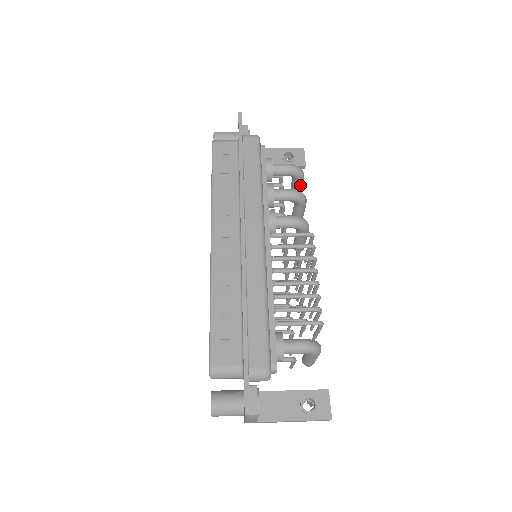
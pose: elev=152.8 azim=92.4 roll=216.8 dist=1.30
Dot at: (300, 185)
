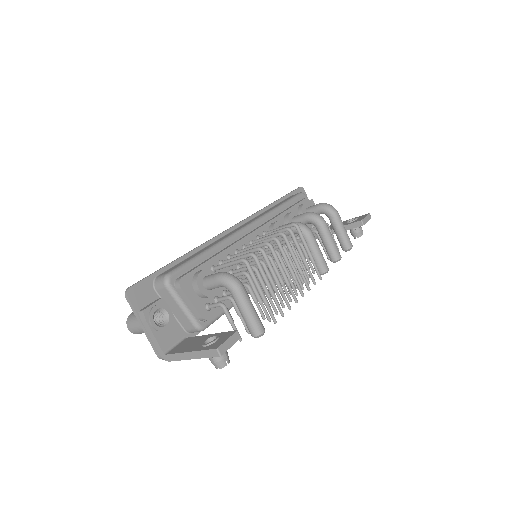
Dot at: (336, 223)
